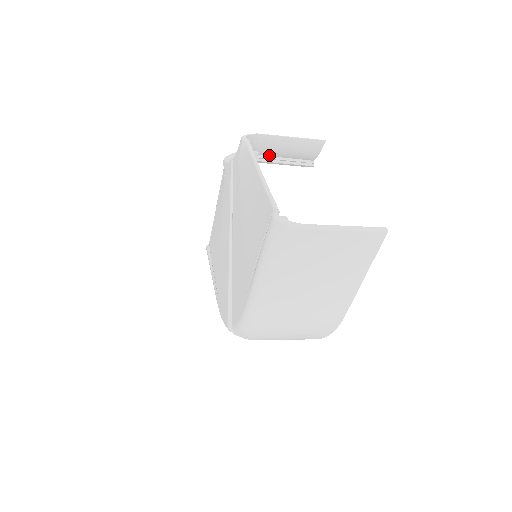
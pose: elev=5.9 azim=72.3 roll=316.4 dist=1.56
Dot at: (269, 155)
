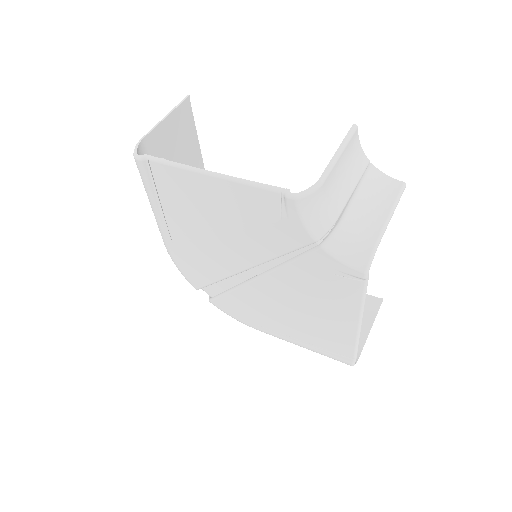
Dot at: (351, 210)
